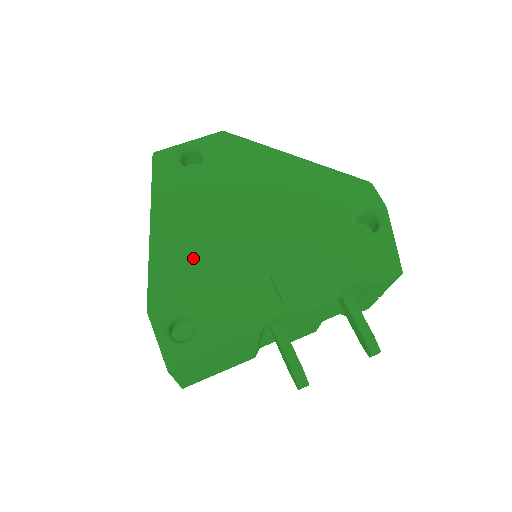
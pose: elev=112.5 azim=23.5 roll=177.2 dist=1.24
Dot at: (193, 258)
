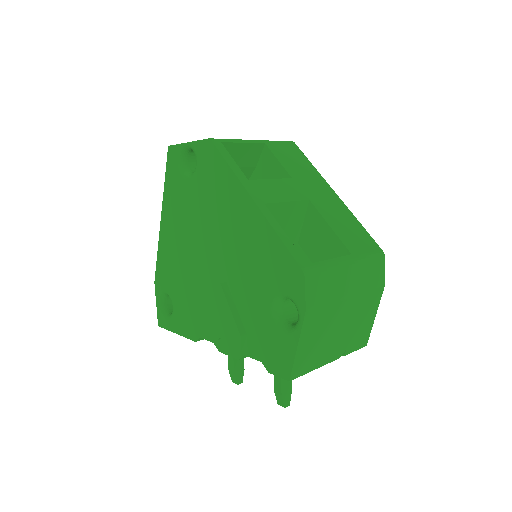
Dot at: (176, 261)
